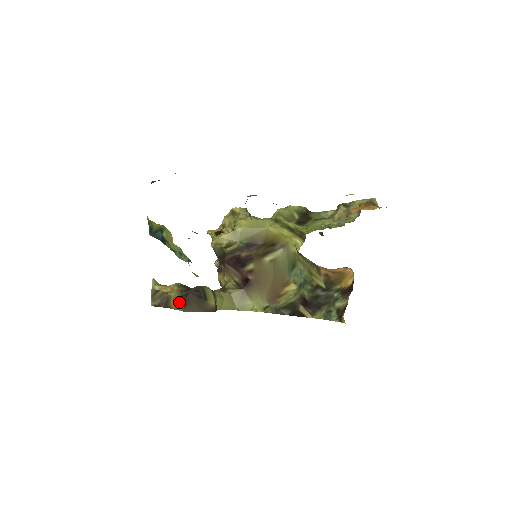
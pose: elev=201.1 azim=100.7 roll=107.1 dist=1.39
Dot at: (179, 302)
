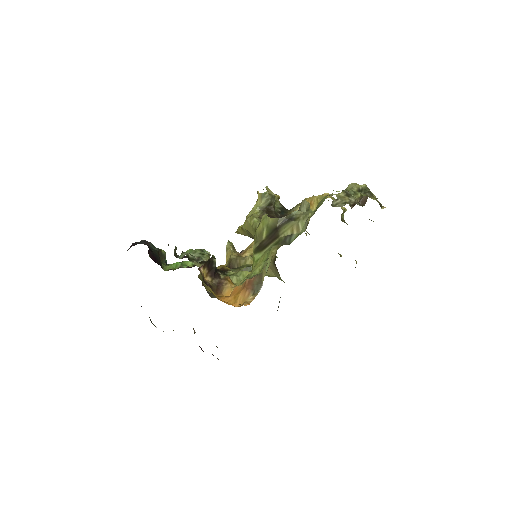
Dot at: occluded
